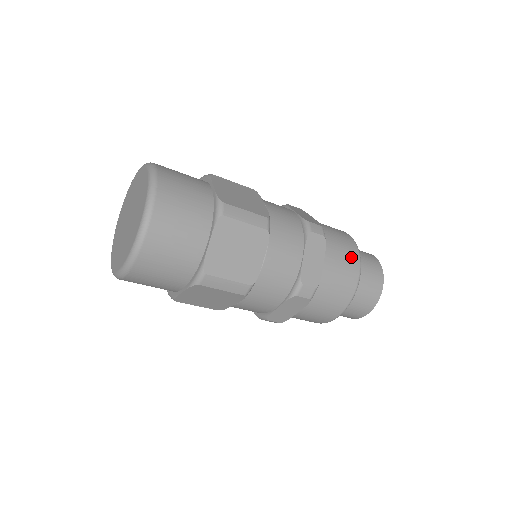
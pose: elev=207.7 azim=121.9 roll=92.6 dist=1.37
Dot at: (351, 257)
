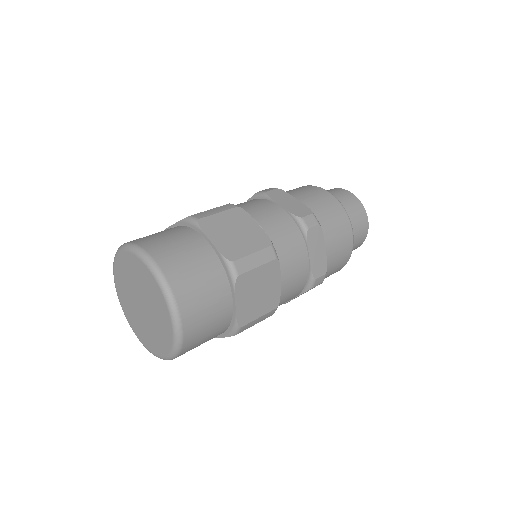
Dot at: (339, 268)
